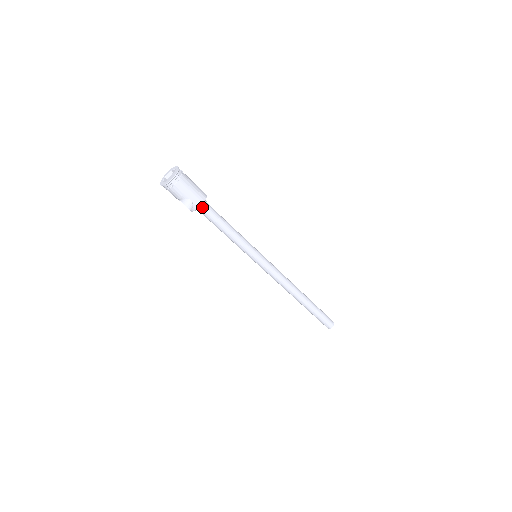
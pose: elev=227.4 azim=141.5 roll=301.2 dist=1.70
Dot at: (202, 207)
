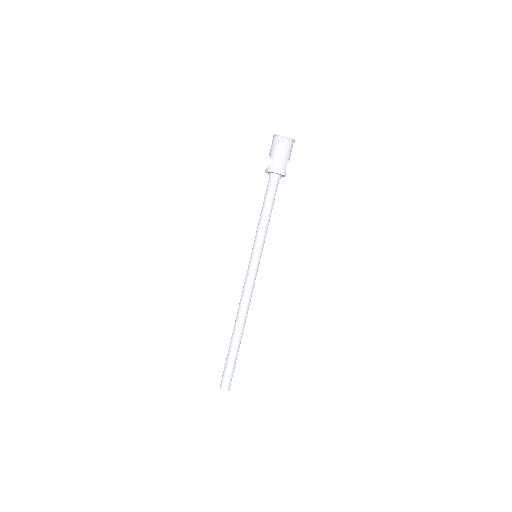
Dot at: (272, 176)
